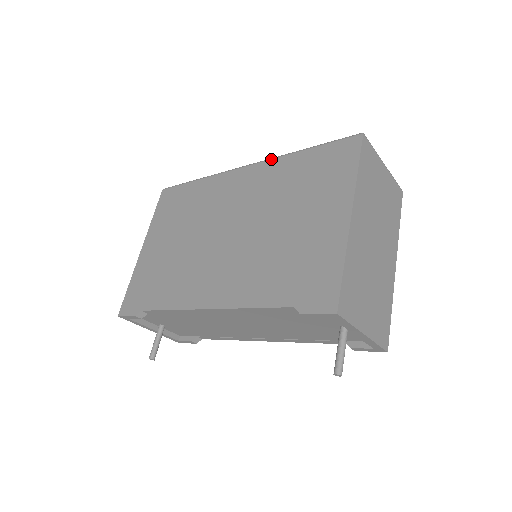
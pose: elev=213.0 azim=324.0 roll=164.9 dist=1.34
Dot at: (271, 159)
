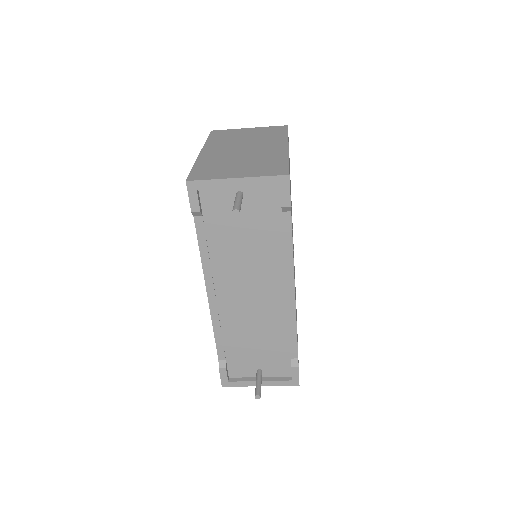
Dot at: occluded
